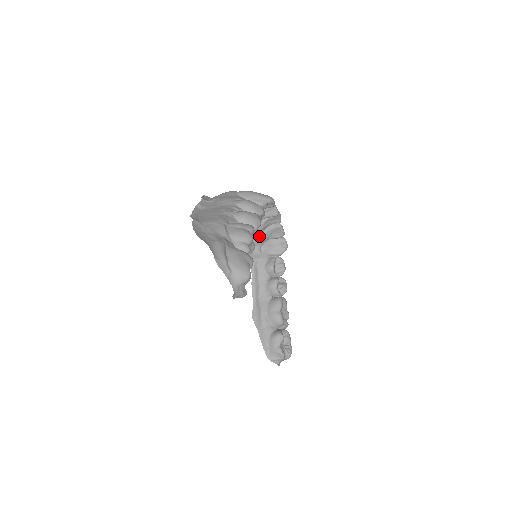
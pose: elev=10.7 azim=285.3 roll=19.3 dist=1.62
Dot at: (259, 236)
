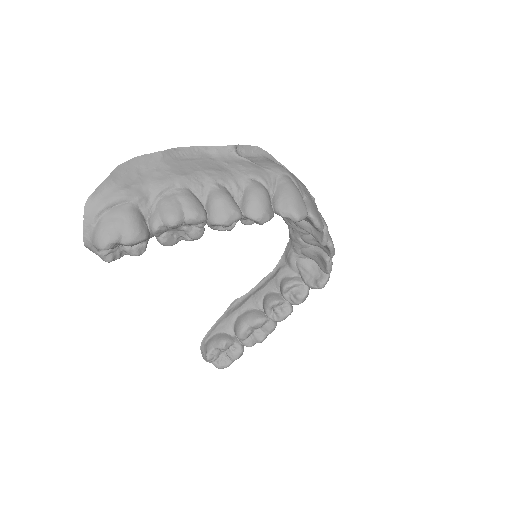
Dot at: (302, 246)
